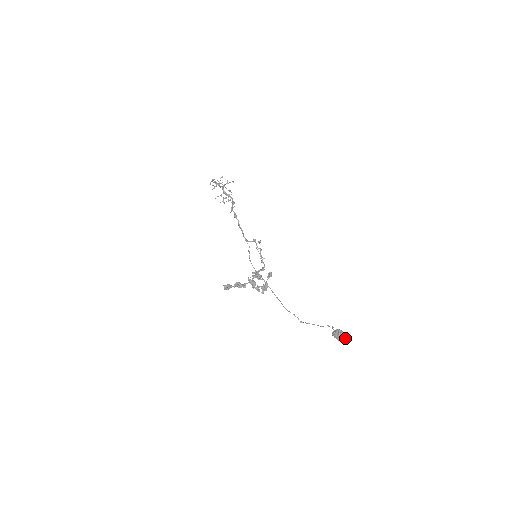
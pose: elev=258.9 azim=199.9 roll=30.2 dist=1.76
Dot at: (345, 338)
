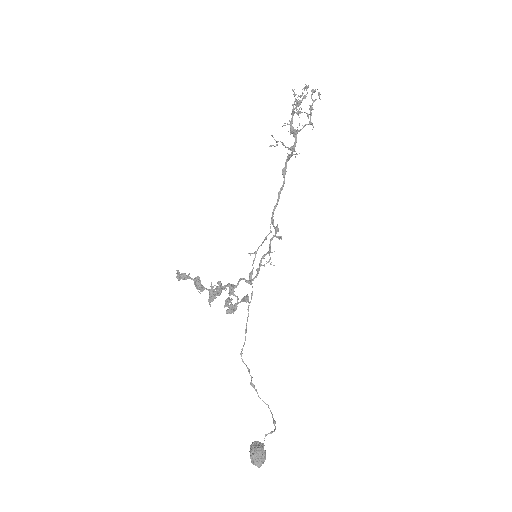
Dot at: (258, 467)
